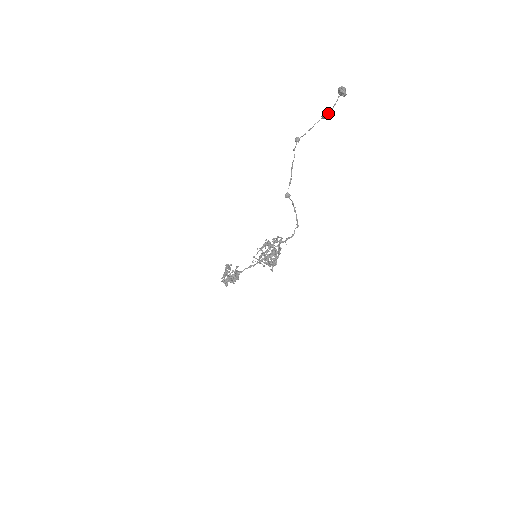
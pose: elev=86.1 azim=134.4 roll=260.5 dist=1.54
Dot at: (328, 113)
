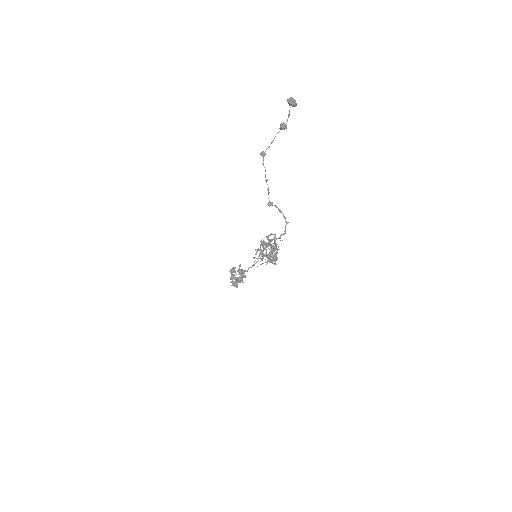
Dot at: (285, 124)
